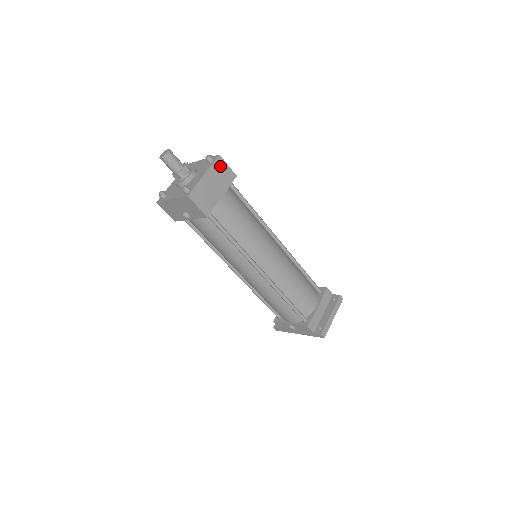
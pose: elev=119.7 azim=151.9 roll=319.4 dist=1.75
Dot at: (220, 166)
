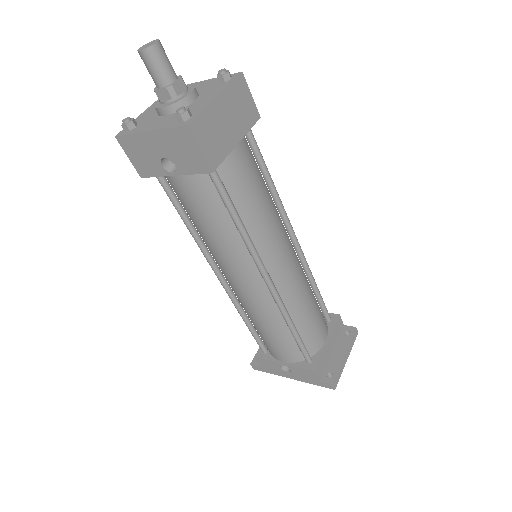
Dot at: (241, 92)
